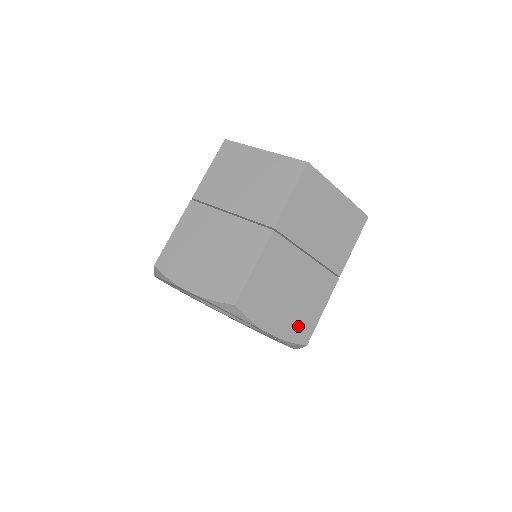
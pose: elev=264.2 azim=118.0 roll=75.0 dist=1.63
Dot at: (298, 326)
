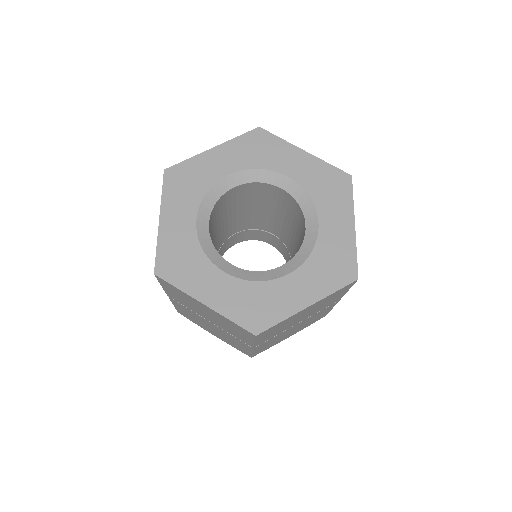
Dot at: (312, 322)
